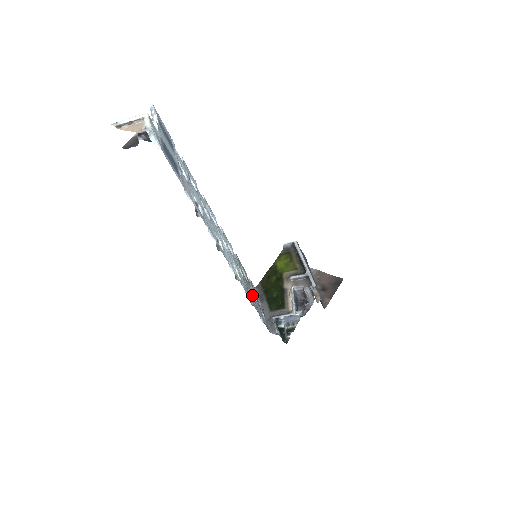
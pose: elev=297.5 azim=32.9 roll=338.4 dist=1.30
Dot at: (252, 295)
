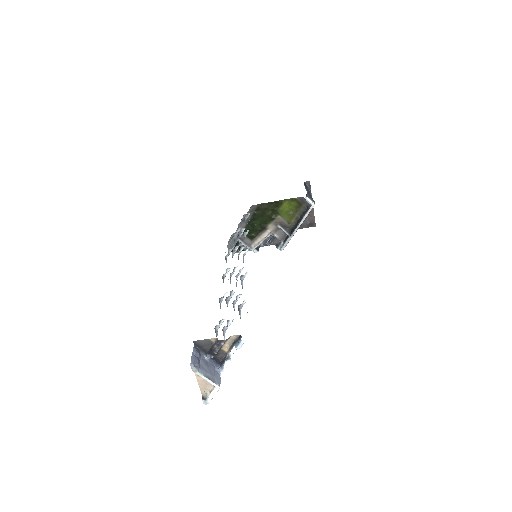
Dot at: occluded
